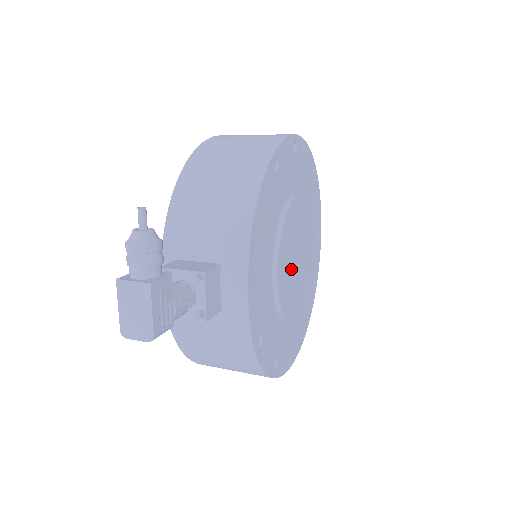
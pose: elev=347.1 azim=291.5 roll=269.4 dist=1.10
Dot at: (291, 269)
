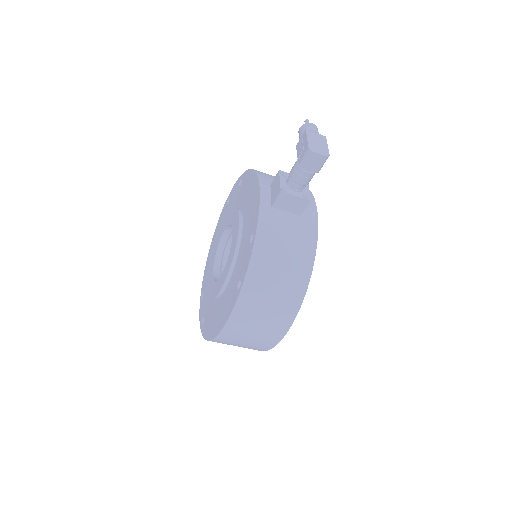
Dot at: occluded
